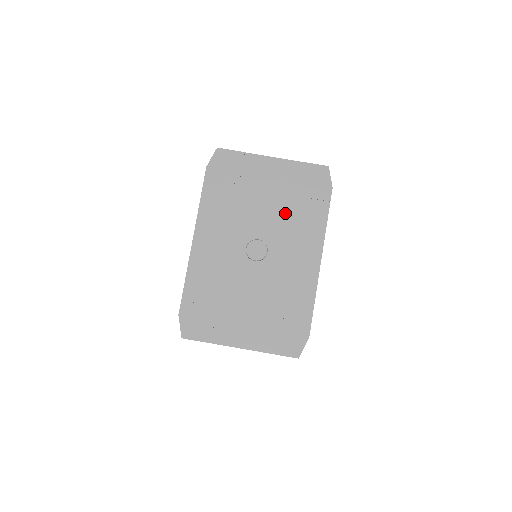
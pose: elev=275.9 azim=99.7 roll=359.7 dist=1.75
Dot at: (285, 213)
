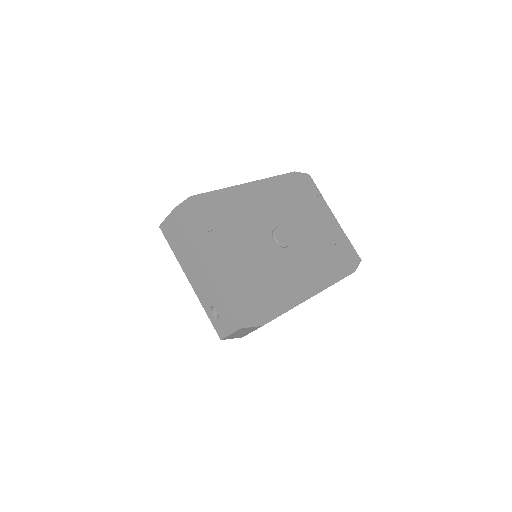
Dot at: (317, 246)
